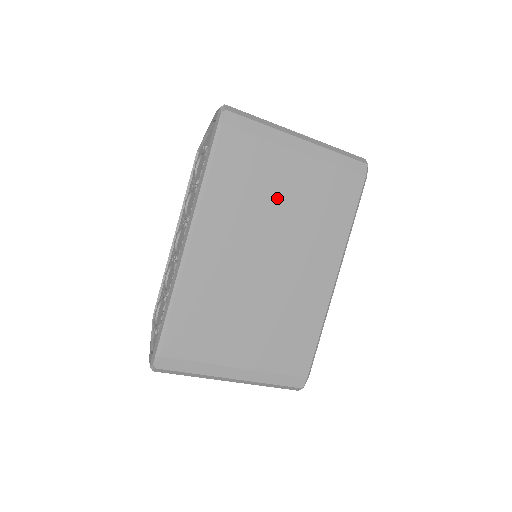
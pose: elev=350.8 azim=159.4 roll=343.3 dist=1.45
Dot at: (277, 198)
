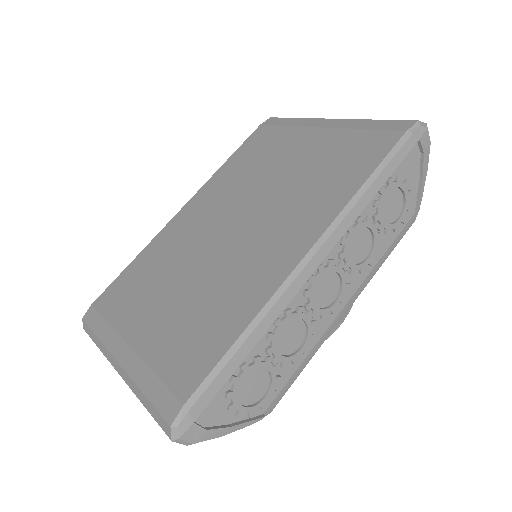
Dot at: (276, 168)
